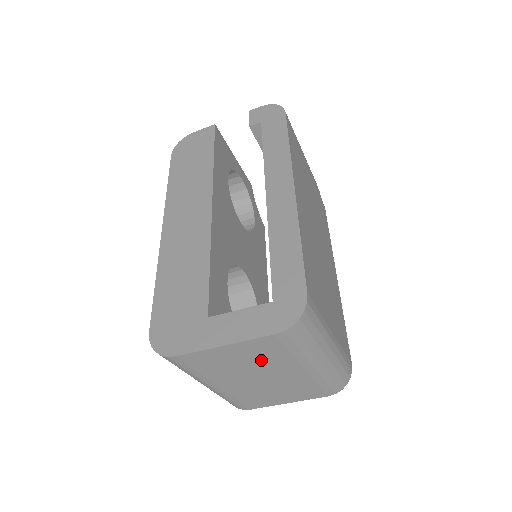
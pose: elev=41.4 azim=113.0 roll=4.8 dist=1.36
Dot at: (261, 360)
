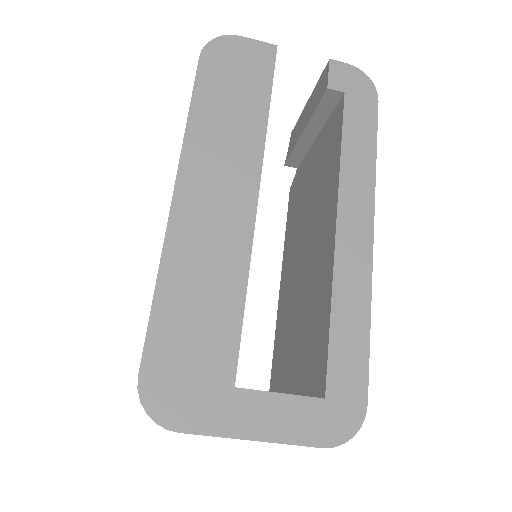
Dot at: occluded
